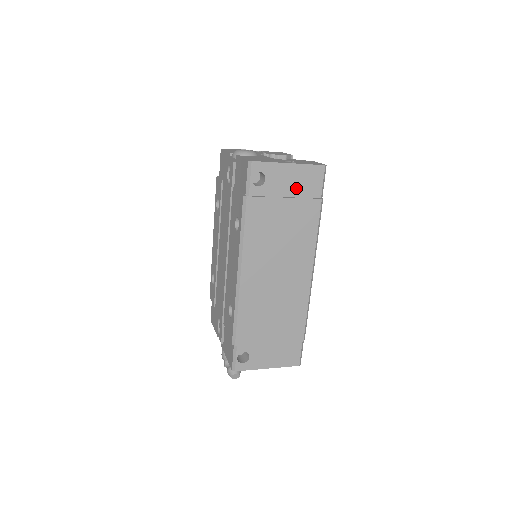
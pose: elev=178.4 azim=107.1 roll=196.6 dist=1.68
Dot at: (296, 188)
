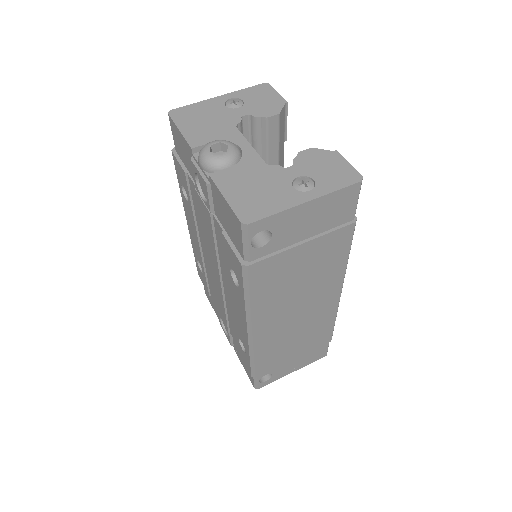
Dot at: (318, 224)
